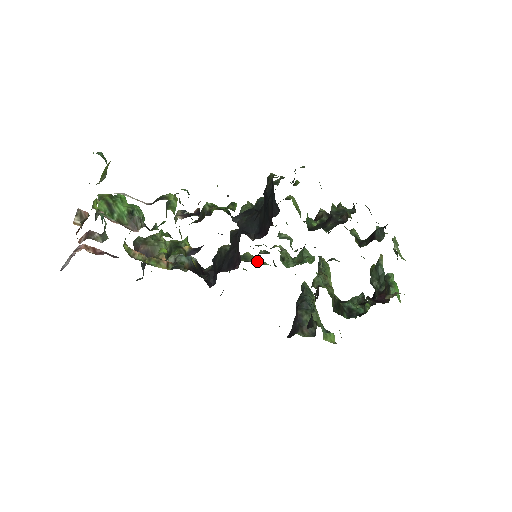
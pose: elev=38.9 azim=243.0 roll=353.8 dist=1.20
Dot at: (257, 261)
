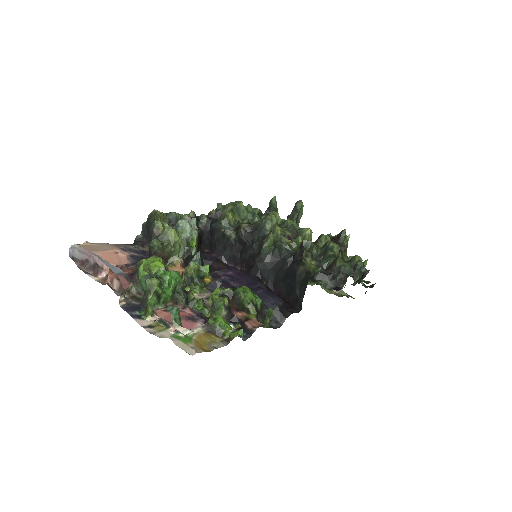
Dot at: (248, 217)
